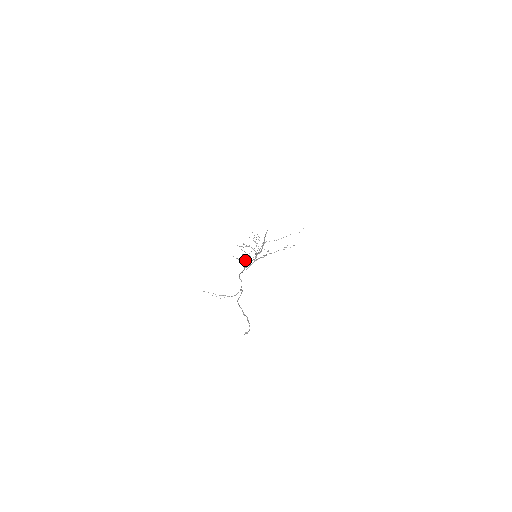
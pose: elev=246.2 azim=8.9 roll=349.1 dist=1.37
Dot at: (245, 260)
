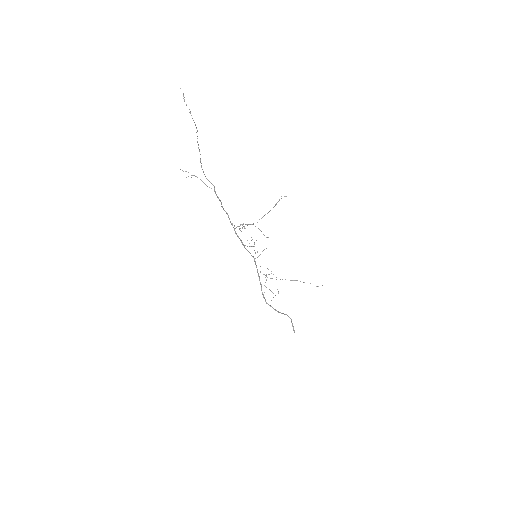
Dot at: occluded
